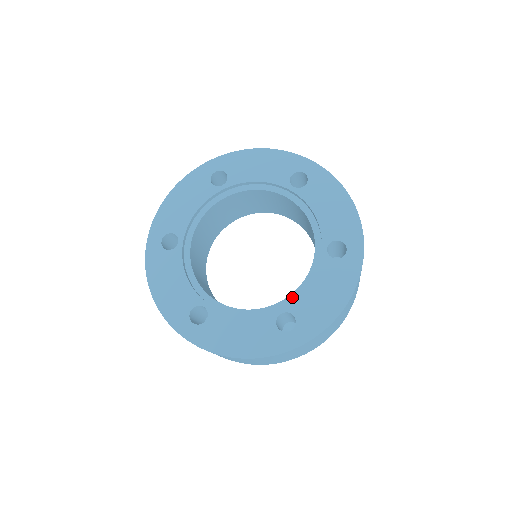
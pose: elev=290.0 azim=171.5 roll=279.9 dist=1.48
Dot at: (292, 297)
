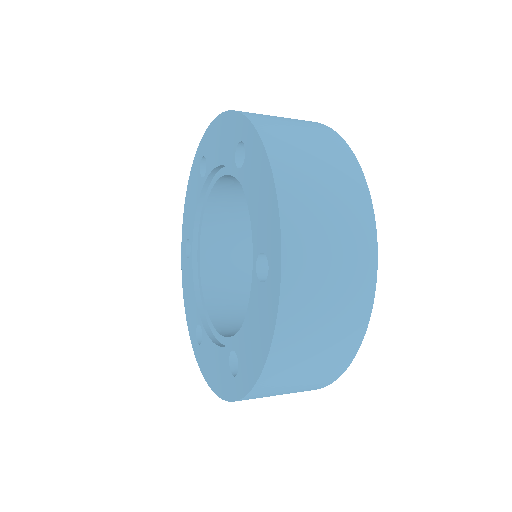
Dot at: occluded
